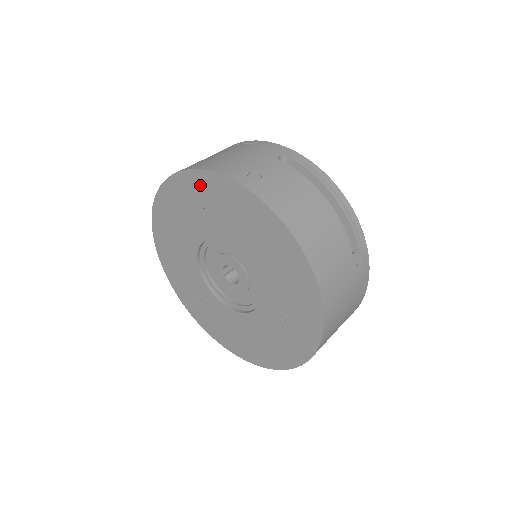
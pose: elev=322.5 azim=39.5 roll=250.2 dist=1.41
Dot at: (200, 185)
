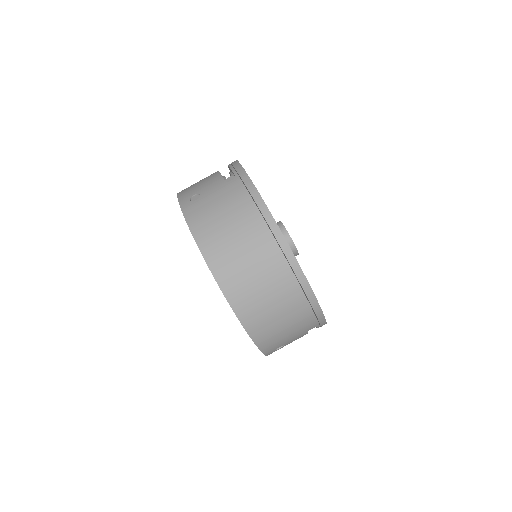
Dot at: occluded
